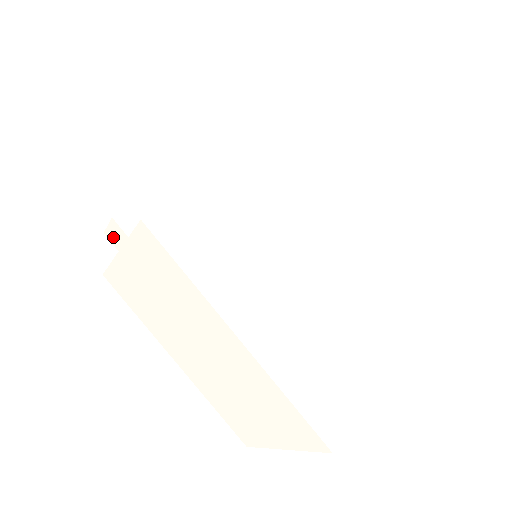
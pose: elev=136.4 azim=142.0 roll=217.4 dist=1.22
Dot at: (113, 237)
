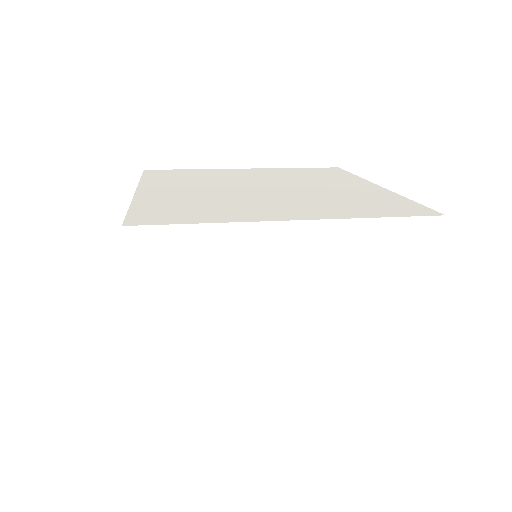
Dot at: occluded
